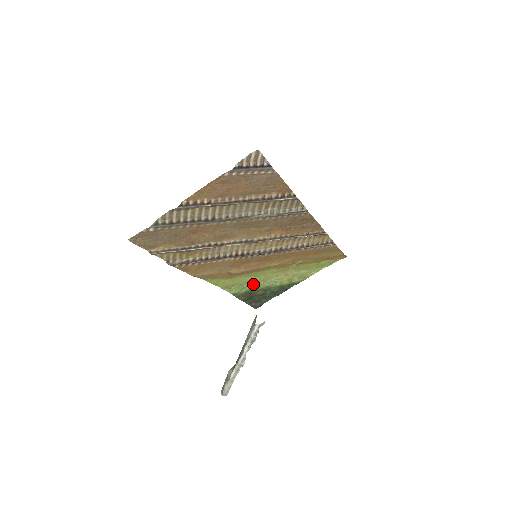
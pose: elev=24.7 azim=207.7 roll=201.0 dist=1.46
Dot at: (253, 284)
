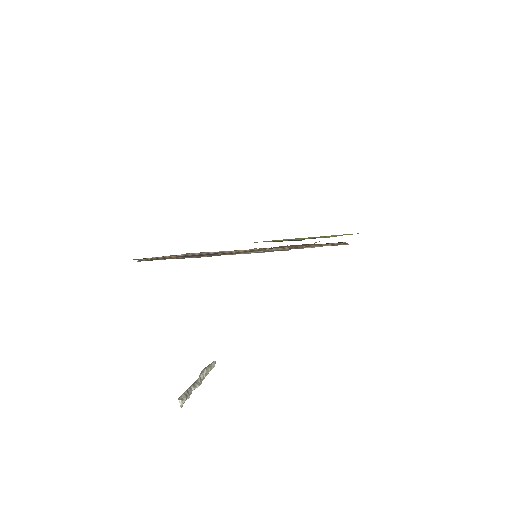
Dot at: (282, 240)
